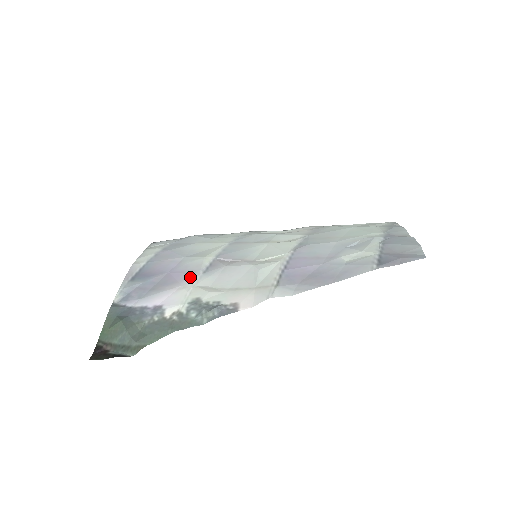
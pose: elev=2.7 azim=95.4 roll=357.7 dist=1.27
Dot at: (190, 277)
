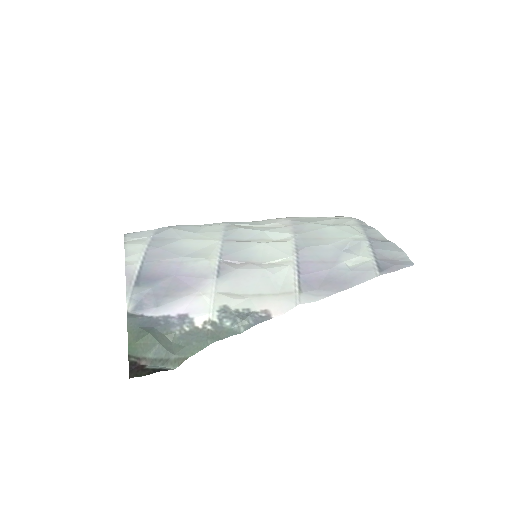
Dot at: (204, 282)
